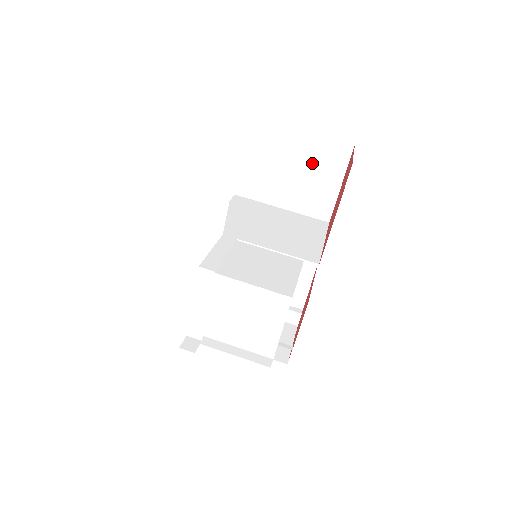
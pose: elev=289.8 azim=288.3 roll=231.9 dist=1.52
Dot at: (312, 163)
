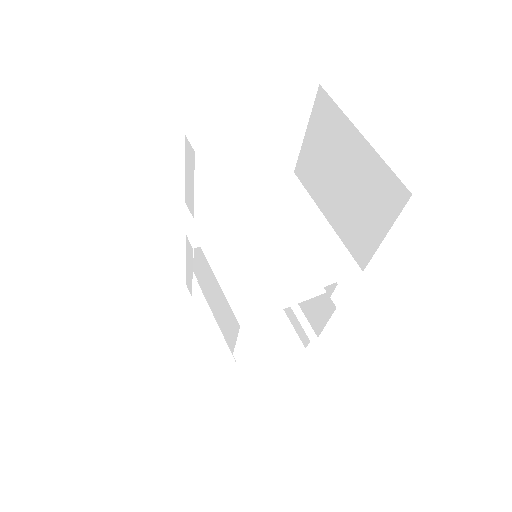
Dot at: (362, 186)
